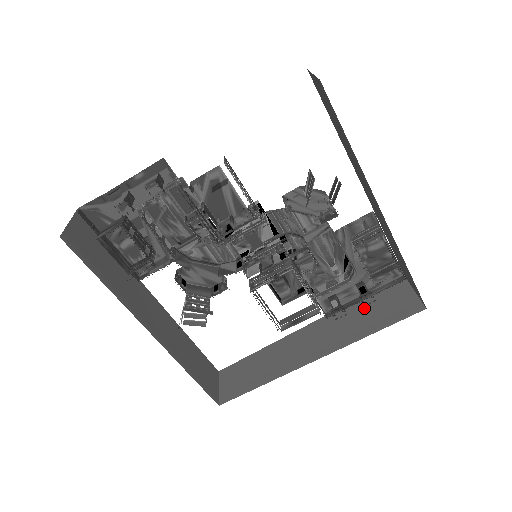
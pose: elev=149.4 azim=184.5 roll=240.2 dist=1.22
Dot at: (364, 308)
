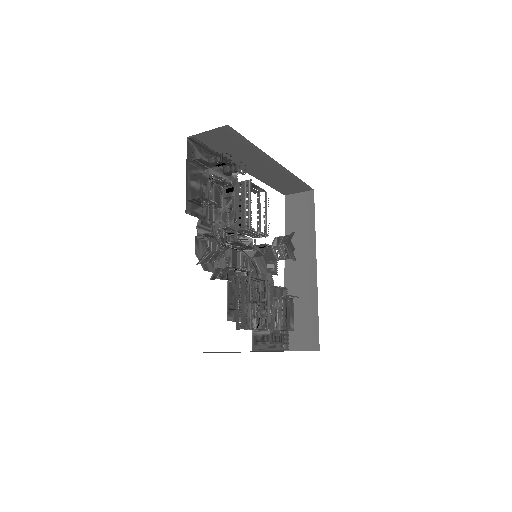
Dot at: occluded
